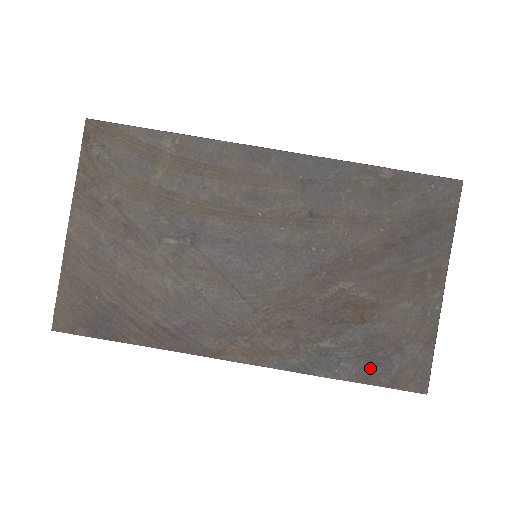
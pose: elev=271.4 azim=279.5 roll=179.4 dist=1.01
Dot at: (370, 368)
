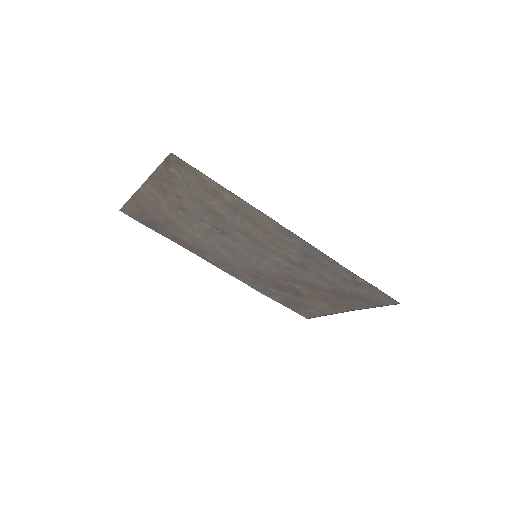
Dot at: (287, 303)
